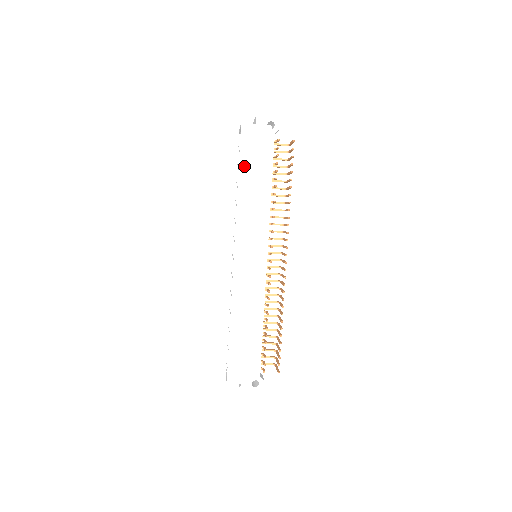
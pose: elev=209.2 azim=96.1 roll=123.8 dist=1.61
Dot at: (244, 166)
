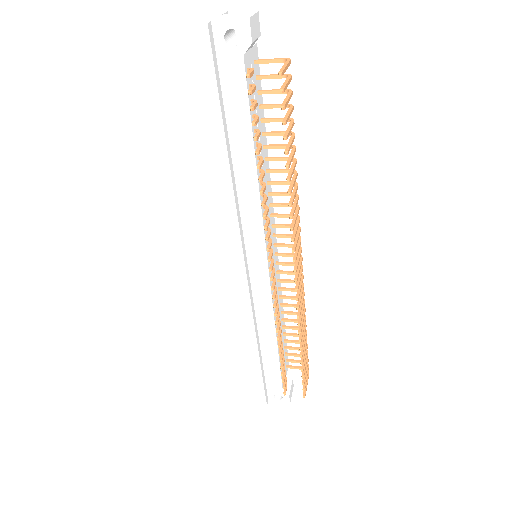
Dot at: (195, 133)
